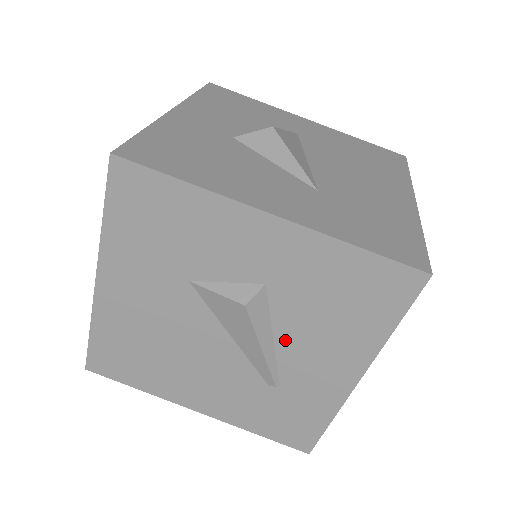
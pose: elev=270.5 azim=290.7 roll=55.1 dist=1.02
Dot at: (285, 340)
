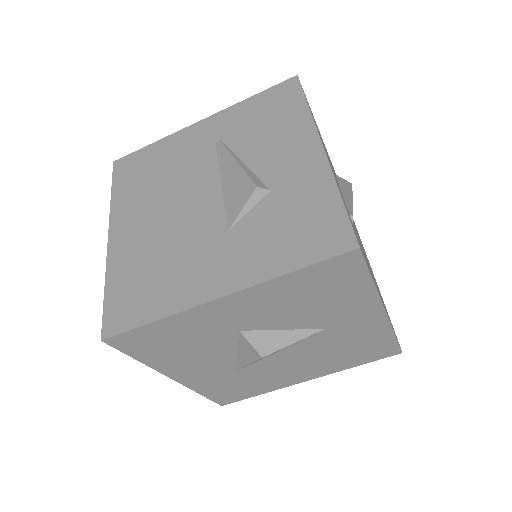
Dot at: occluded
